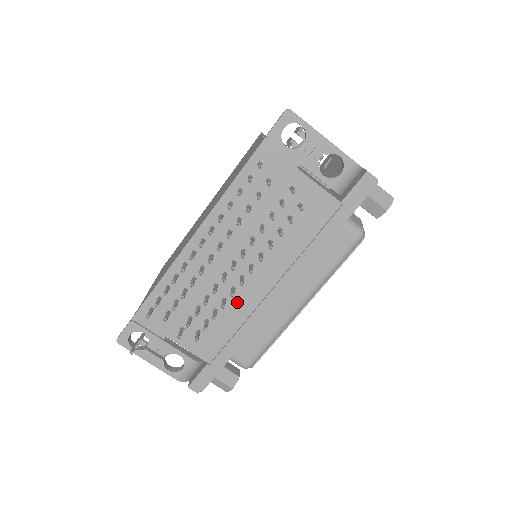
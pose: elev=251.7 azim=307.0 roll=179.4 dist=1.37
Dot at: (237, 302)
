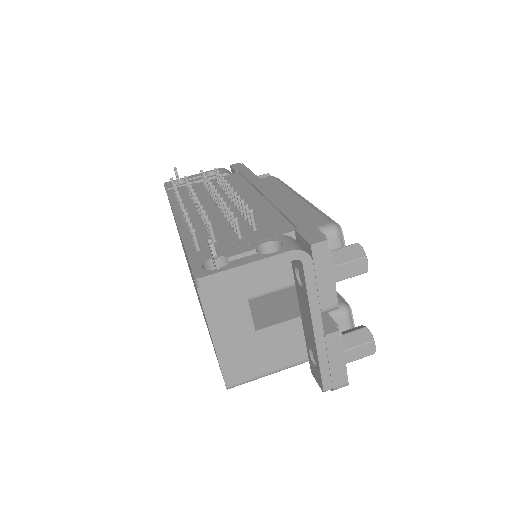
Dot at: (253, 209)
